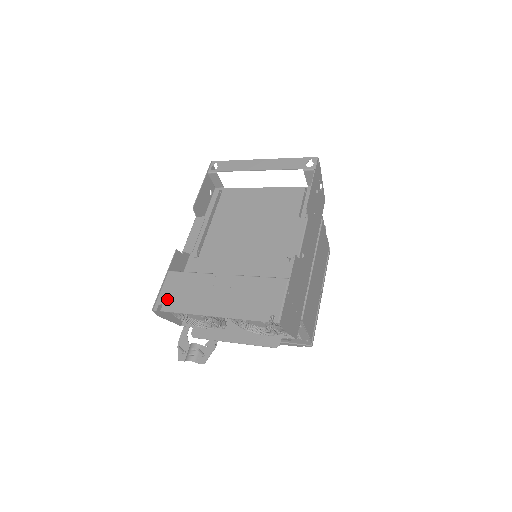
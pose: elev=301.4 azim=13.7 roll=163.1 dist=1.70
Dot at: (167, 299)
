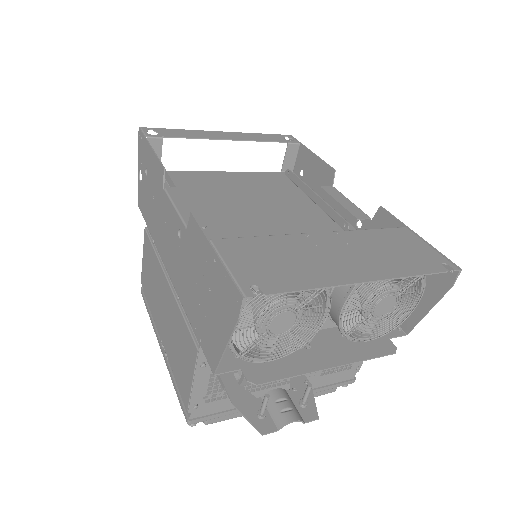
Dot at: (257, 275)
